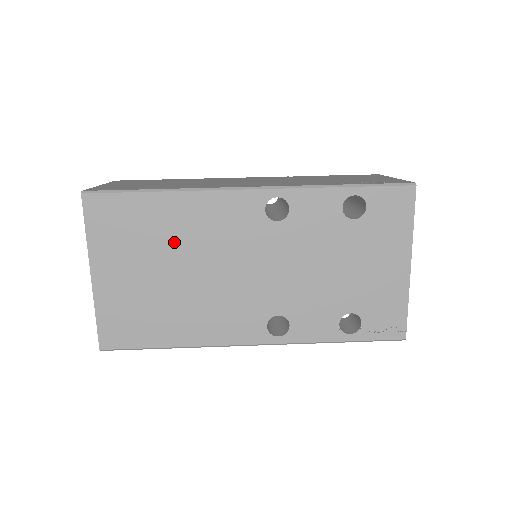
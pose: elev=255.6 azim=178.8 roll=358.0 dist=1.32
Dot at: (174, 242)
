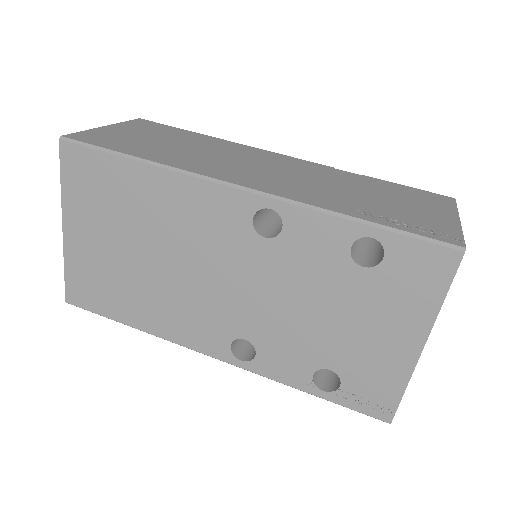
Dot at: (146, 222)
